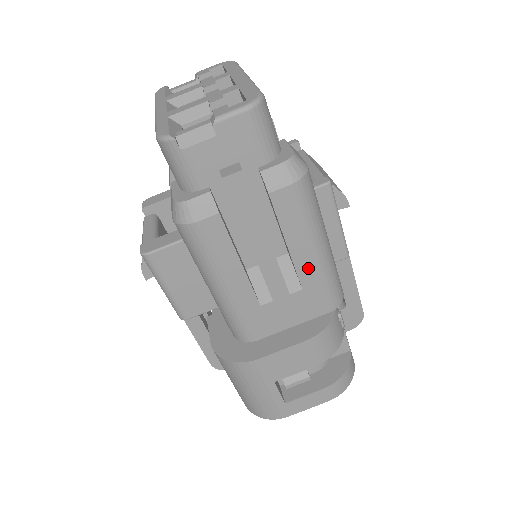
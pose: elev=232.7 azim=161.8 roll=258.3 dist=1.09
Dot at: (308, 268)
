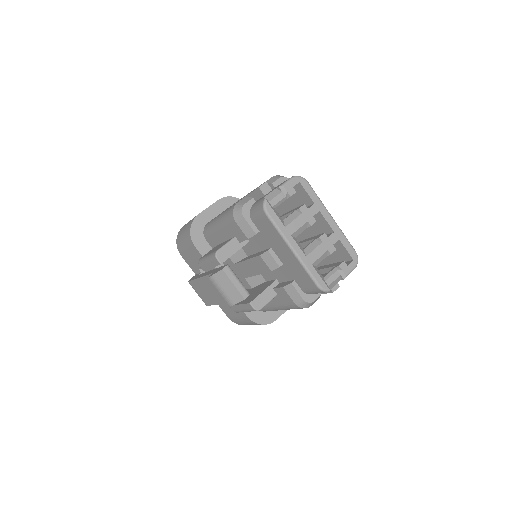
Dot at: occluded
